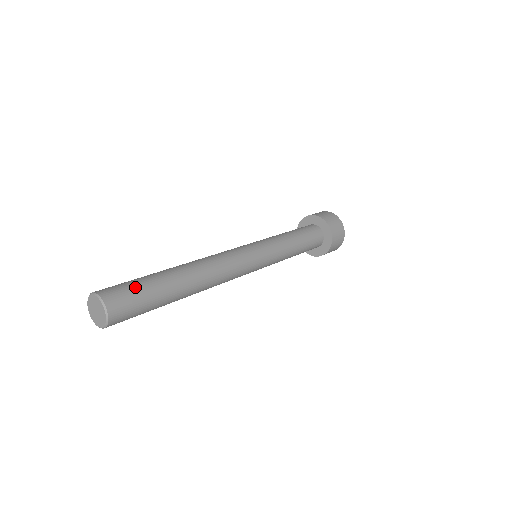
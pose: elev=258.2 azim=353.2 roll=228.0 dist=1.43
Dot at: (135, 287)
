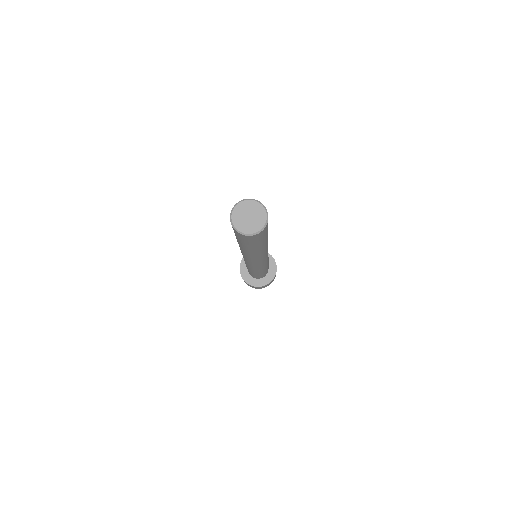
Dot at: occluded
